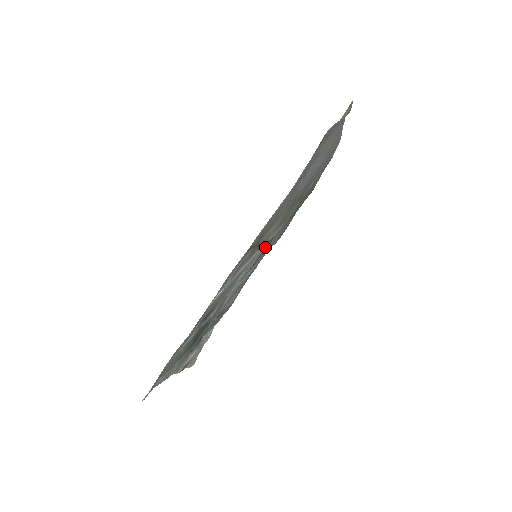
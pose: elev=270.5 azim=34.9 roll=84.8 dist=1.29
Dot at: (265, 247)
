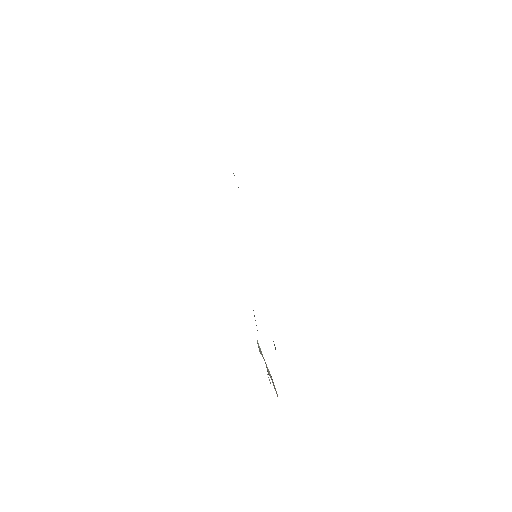
Dot at: occluded
